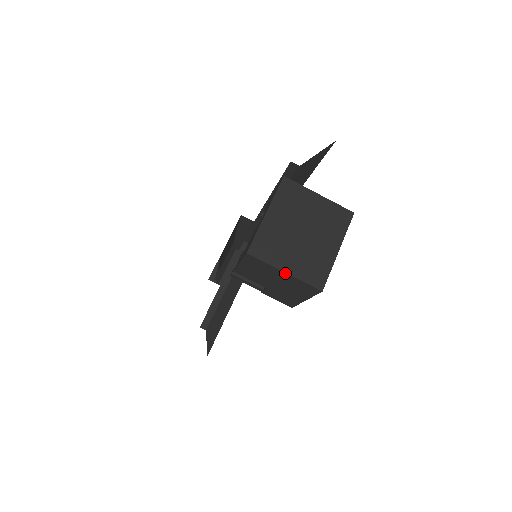
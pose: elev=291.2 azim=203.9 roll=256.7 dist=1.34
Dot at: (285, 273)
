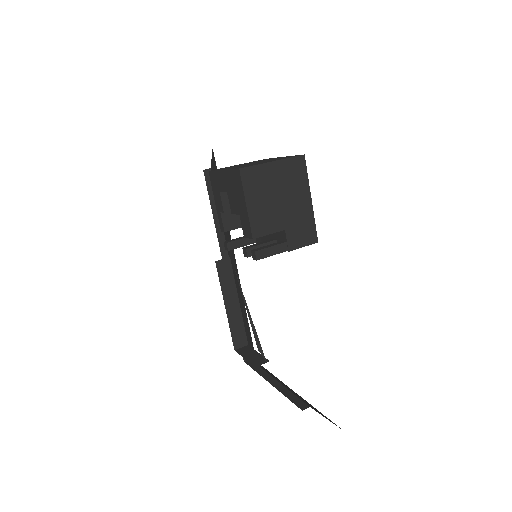
Dot at: (274, 163)
